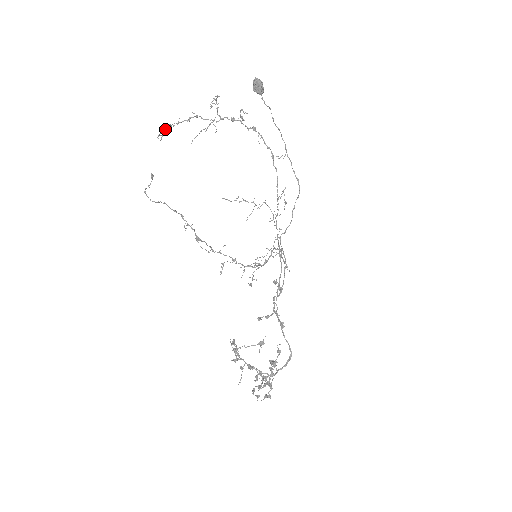
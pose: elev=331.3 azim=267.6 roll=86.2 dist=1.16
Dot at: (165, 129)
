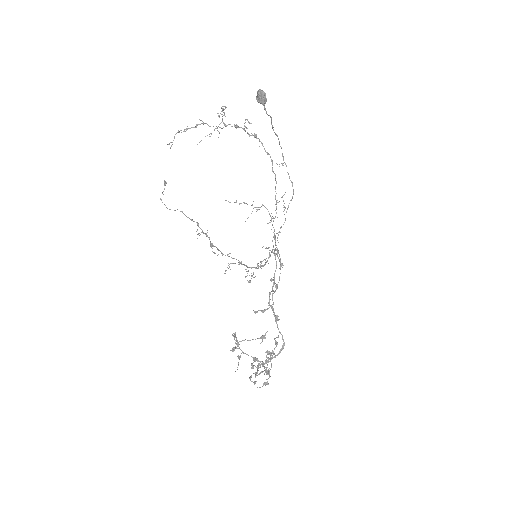
Dot at: (174, 136)
